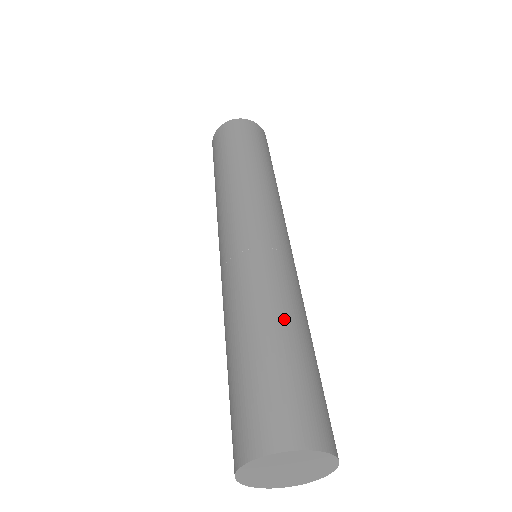
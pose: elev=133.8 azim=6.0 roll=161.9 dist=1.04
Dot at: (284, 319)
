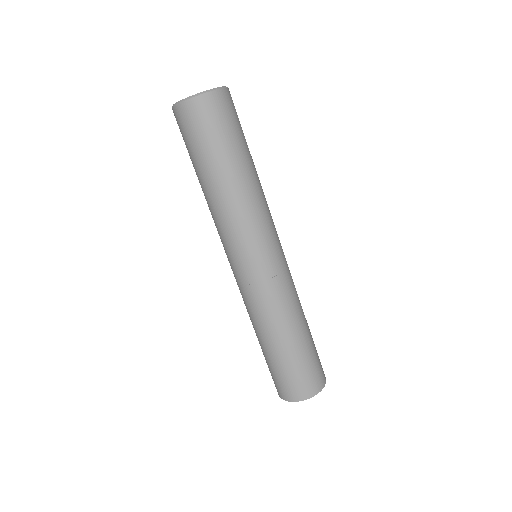
Dot at: (299, 327)
